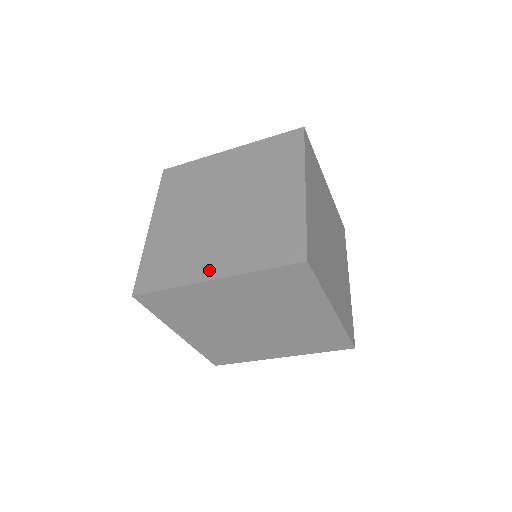
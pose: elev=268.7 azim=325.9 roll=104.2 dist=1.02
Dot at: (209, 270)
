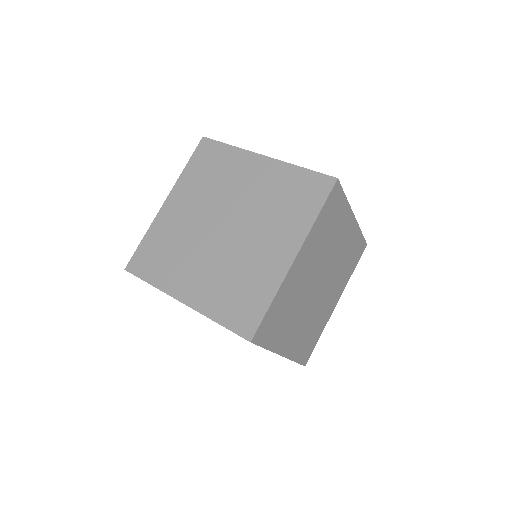
Dot at: (183, 290)
